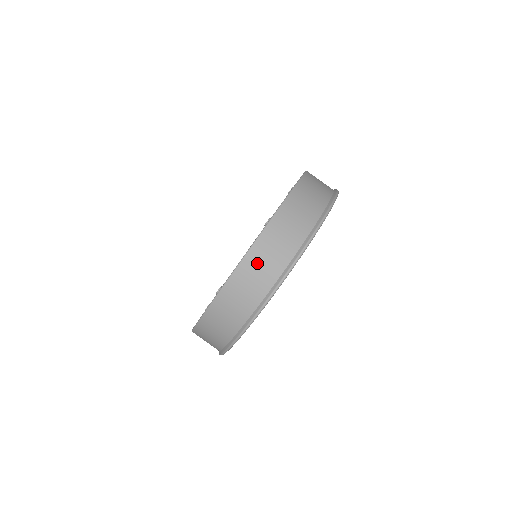
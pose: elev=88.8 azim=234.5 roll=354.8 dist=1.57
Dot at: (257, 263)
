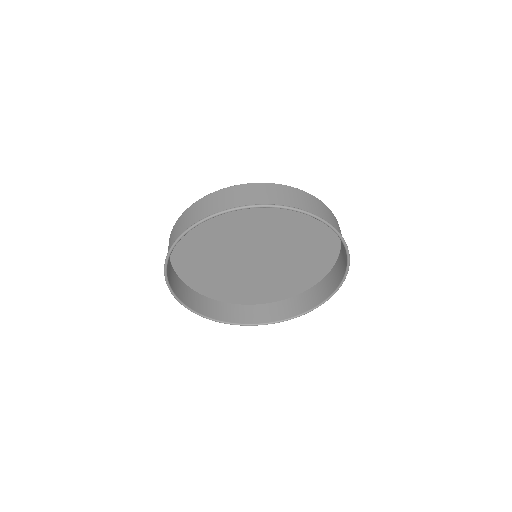
Dot at: (318, 205)
